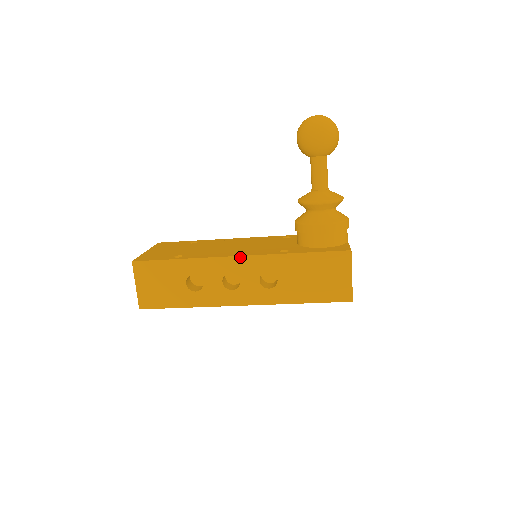
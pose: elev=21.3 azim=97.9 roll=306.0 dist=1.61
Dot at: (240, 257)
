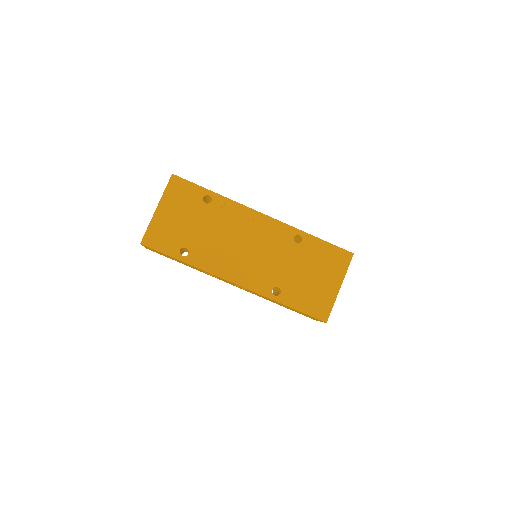
Dot at: occluded
